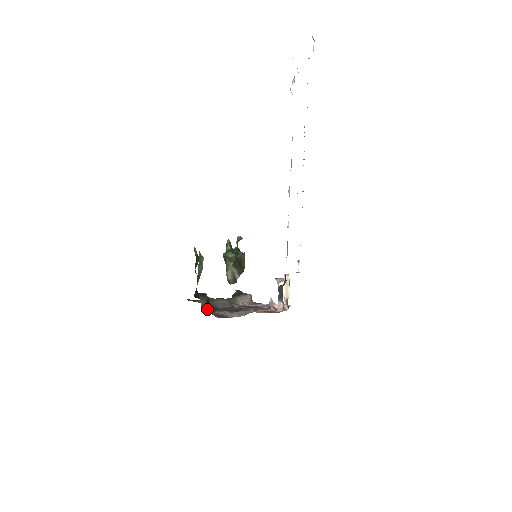
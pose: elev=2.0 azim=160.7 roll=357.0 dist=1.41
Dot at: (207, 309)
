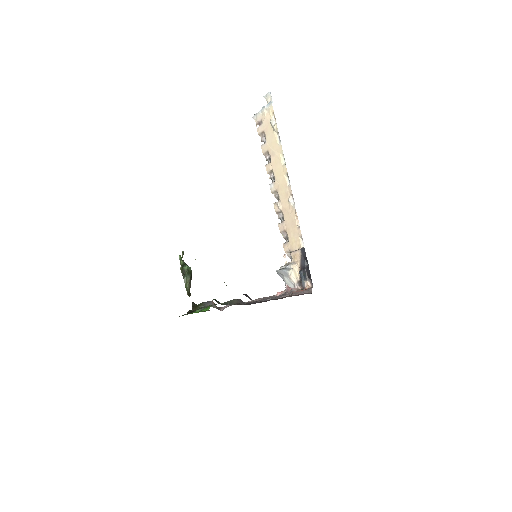
Dot at: (259, 302)
